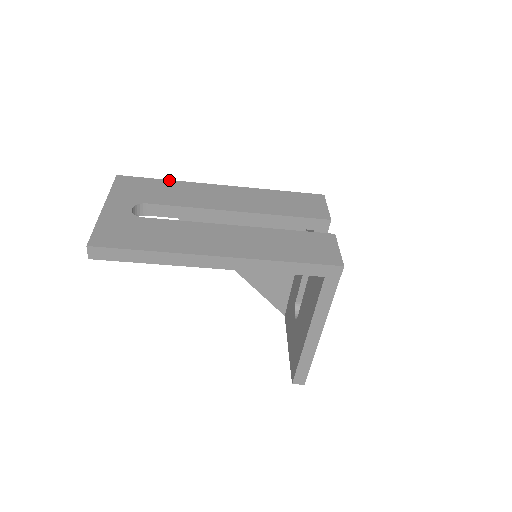
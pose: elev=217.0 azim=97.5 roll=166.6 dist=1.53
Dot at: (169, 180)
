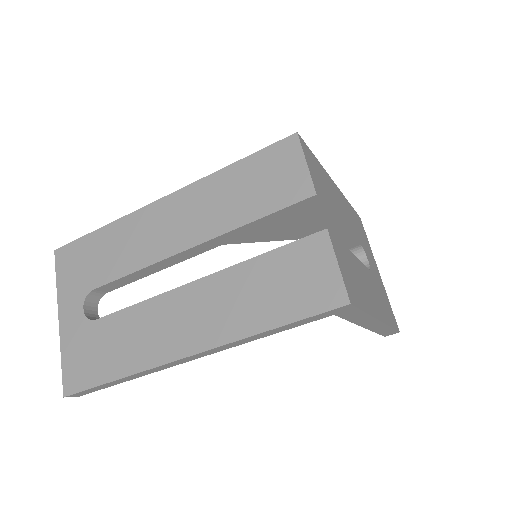
Dot at: (103, 227)
